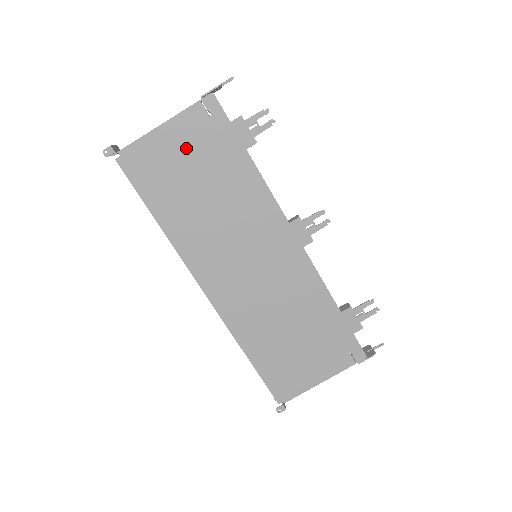
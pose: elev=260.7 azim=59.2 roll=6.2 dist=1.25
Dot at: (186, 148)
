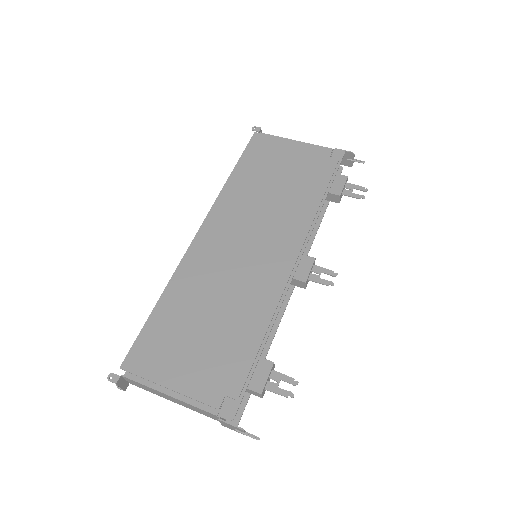
Dot at: (297, 158)
